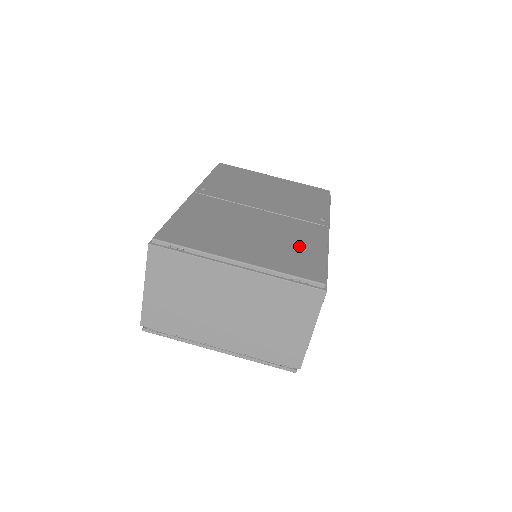
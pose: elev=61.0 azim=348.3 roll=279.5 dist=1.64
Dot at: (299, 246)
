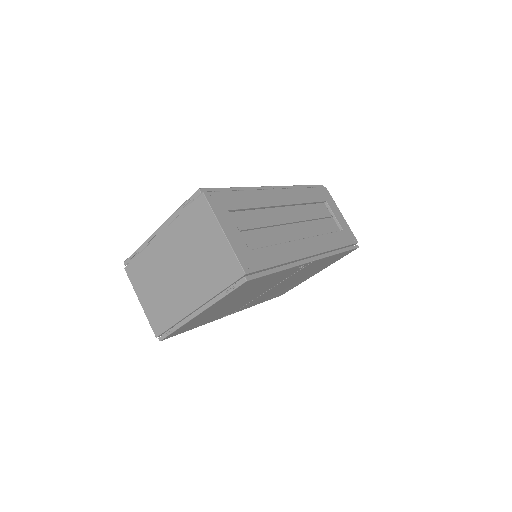
Dot at: occluded
